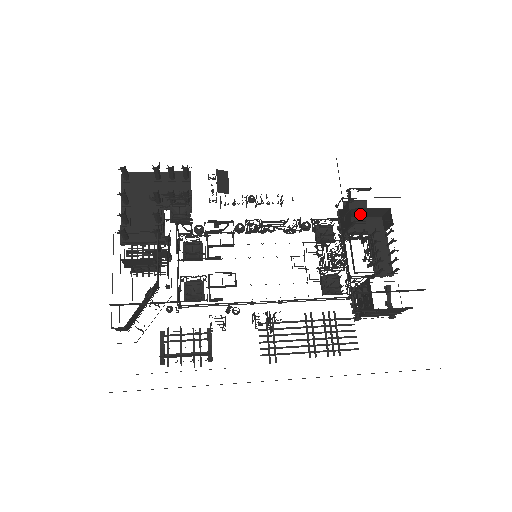
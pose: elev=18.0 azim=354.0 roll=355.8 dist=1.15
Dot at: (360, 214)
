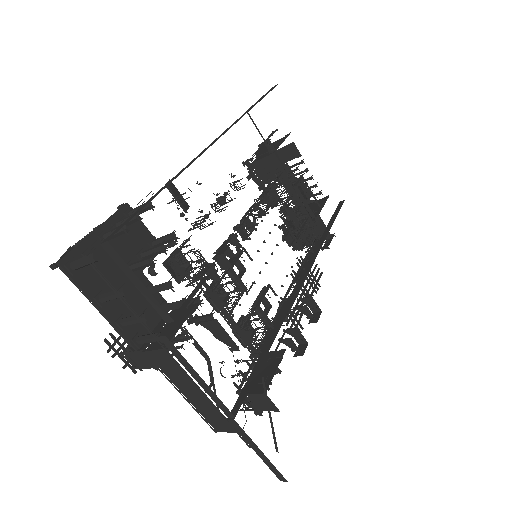
Dot at: occluded
